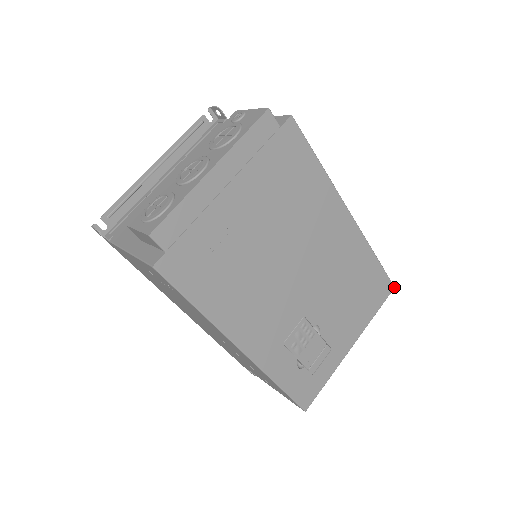
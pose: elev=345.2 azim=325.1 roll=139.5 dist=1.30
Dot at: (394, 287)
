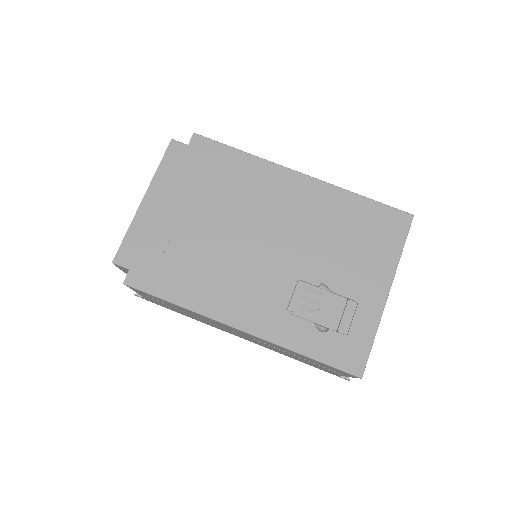
Dot at: (412, 215)
